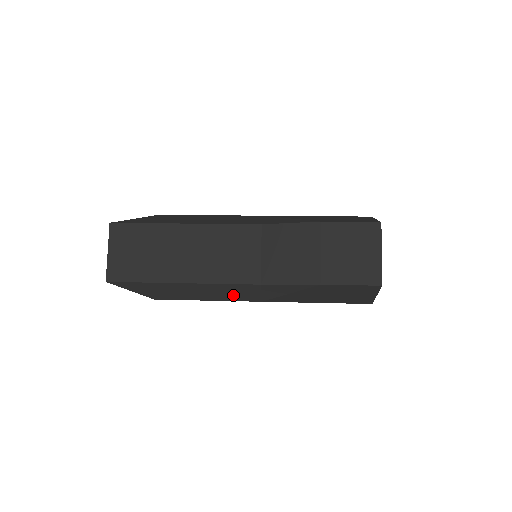
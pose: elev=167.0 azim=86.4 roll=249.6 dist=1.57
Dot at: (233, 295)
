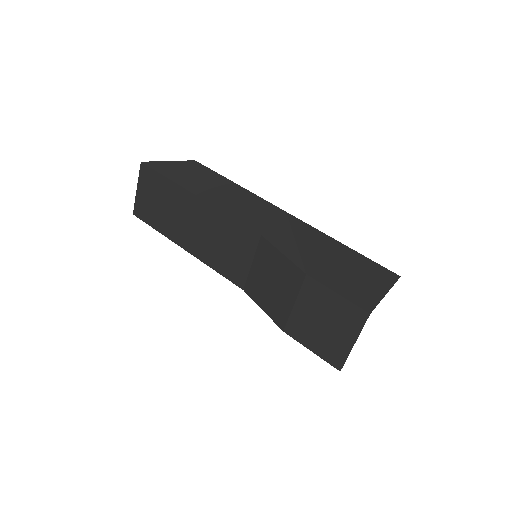
Dot at: occluded
